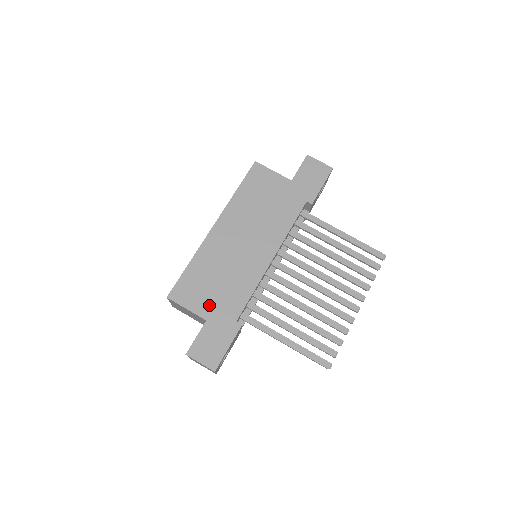
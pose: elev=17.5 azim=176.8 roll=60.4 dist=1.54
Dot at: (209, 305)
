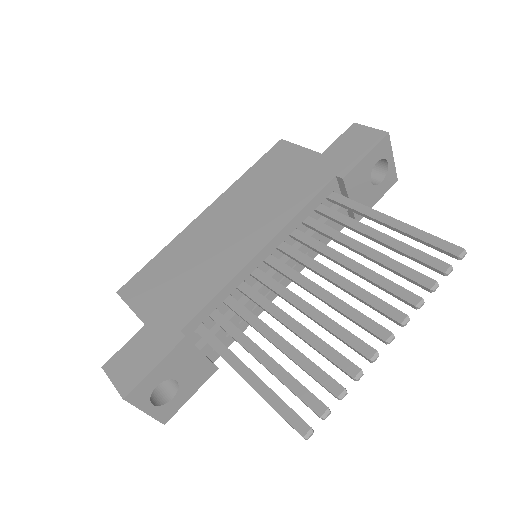
Dot at: (157, 305)
